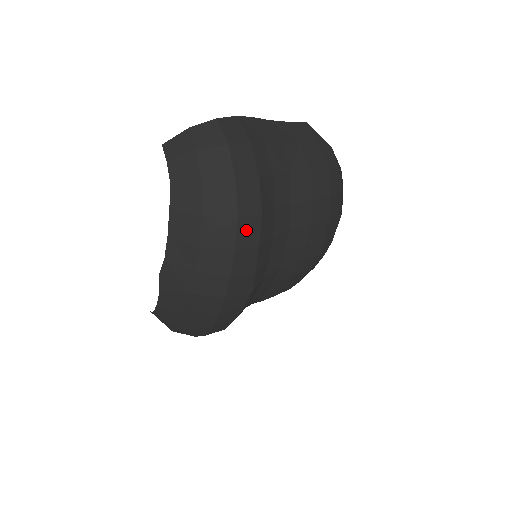
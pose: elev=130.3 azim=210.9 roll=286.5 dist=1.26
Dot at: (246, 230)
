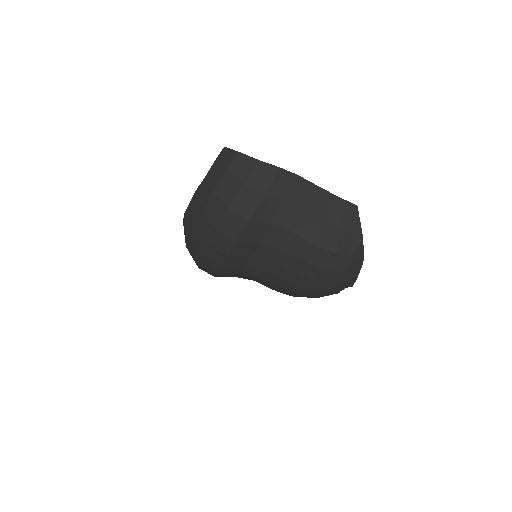
Dot at: (221, 241)
